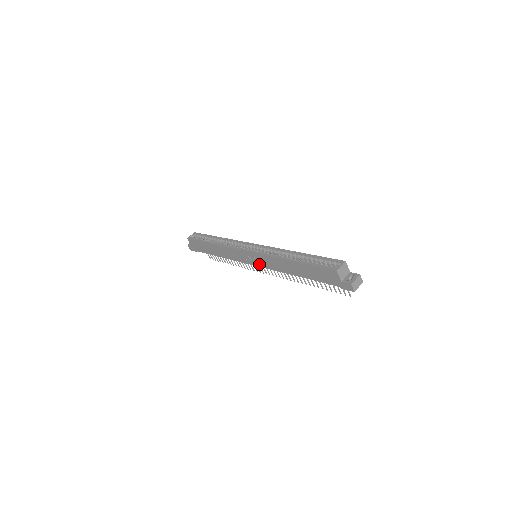
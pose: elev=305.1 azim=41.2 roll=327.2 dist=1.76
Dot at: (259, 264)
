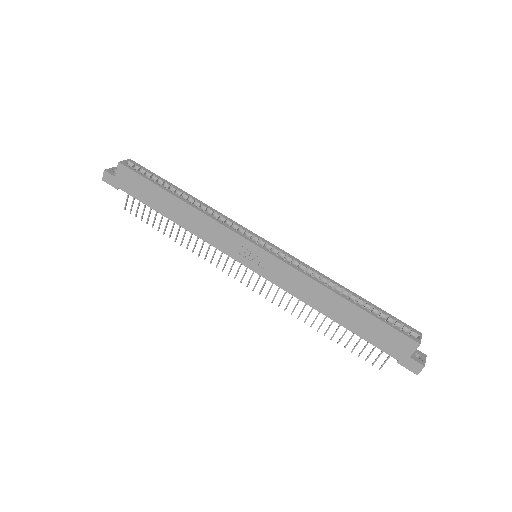
Dot at: (263, 271)
